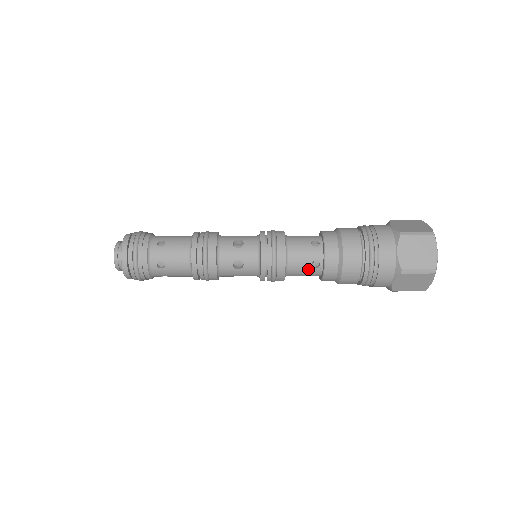
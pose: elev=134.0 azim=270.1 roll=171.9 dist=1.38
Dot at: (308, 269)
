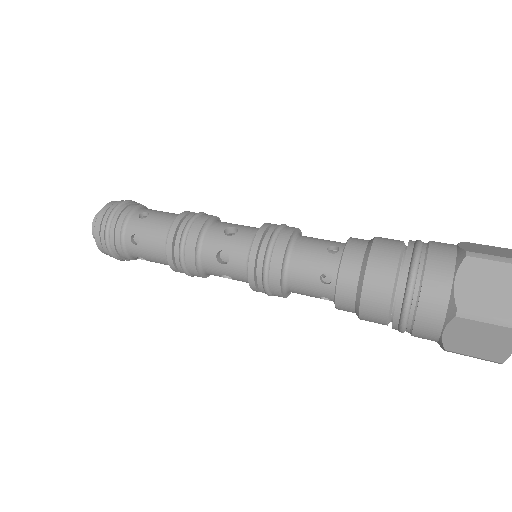
Dot at: (321, 253)
